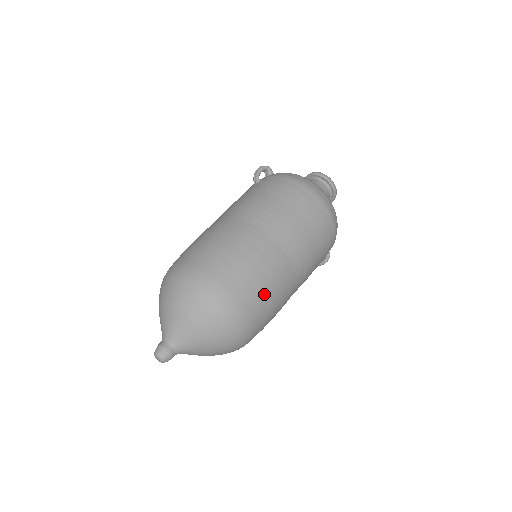
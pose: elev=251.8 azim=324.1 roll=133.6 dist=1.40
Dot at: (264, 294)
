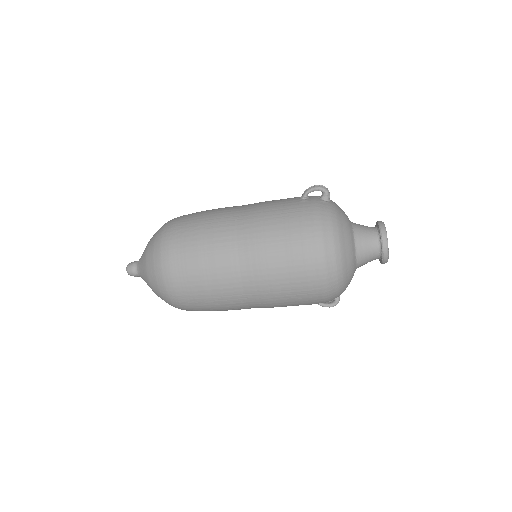
Dot at: (201, 293)
